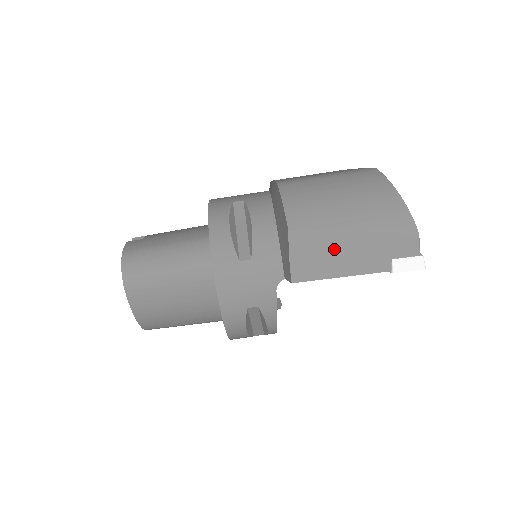
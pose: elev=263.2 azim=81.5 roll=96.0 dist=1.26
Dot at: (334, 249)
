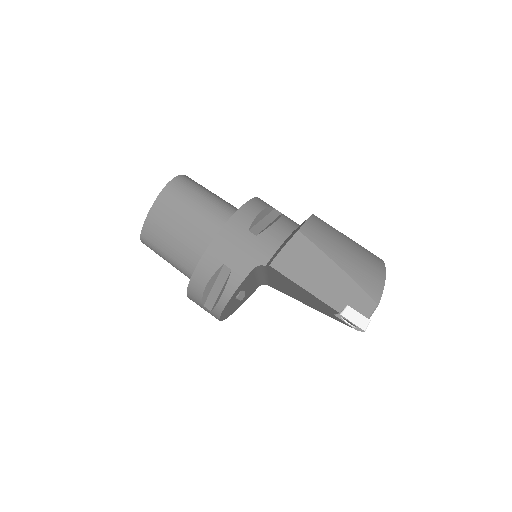
Dot at: (316, 266)
